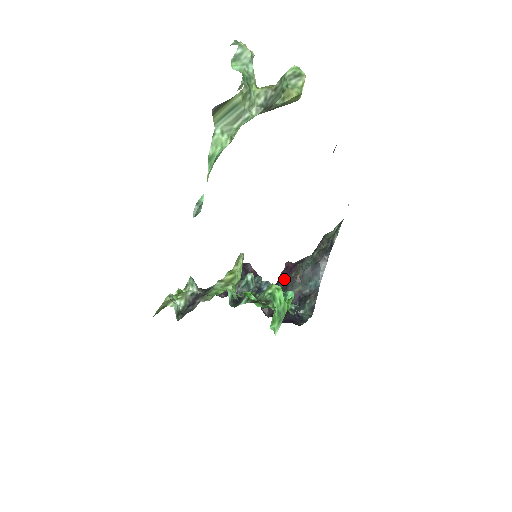
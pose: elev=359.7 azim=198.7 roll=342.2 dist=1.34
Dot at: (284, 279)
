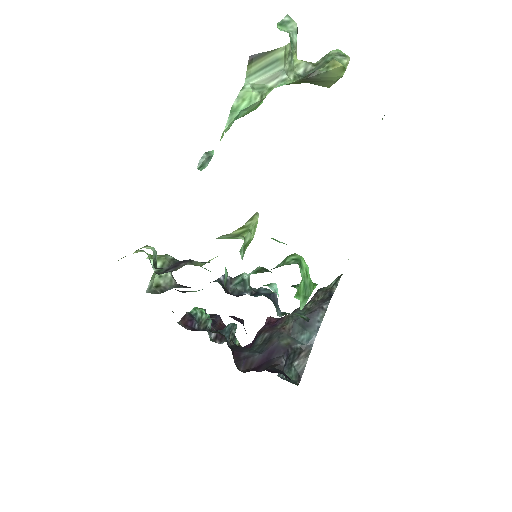
Dot at: (266, 332)
